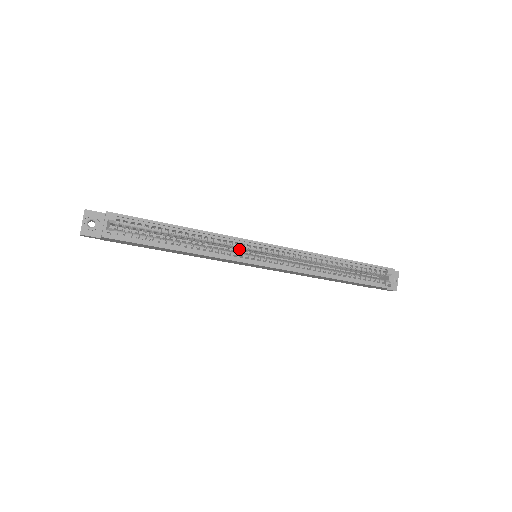
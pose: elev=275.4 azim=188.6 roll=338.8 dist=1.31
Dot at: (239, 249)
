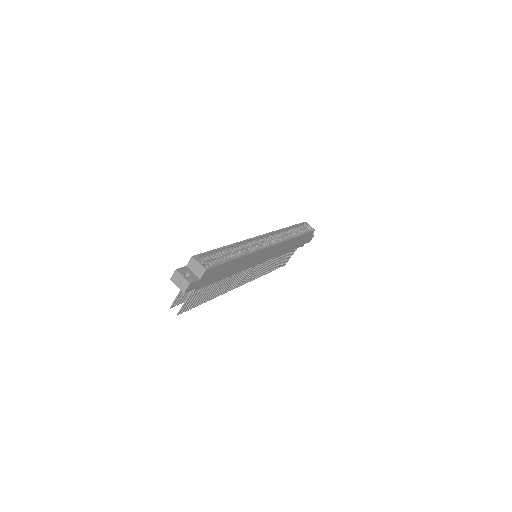
Dot at: (253, 247)
